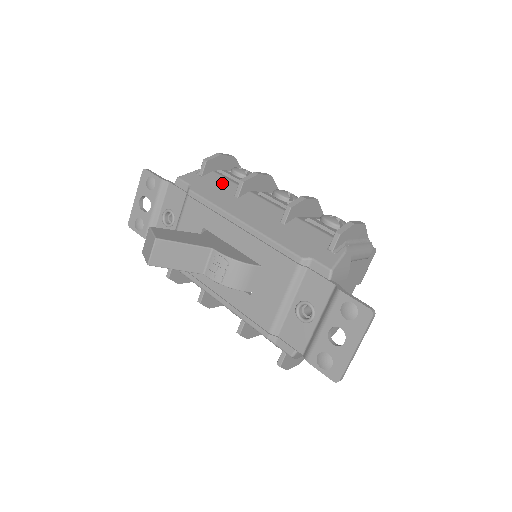
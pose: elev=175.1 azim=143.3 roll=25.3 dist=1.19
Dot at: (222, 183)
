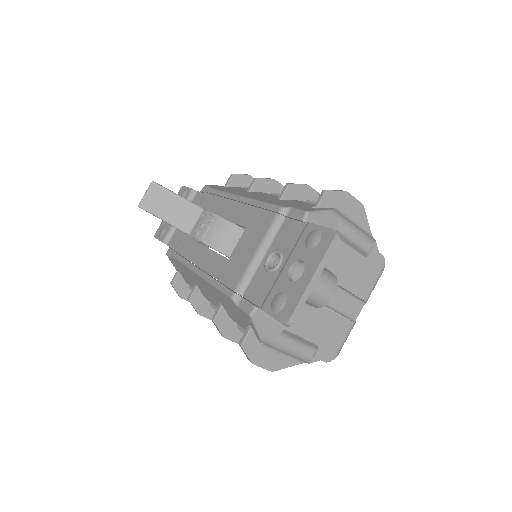
Dot at: (241, 189)
